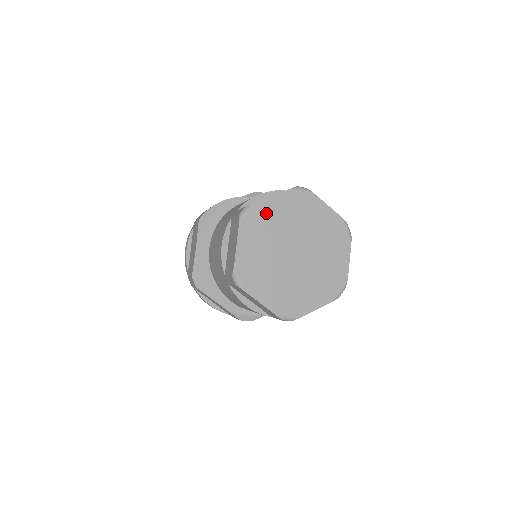
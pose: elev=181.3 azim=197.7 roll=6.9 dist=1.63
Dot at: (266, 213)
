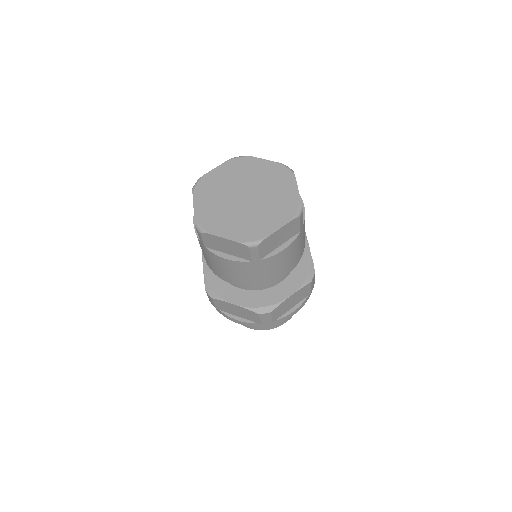
Dot at: (251, 165)
